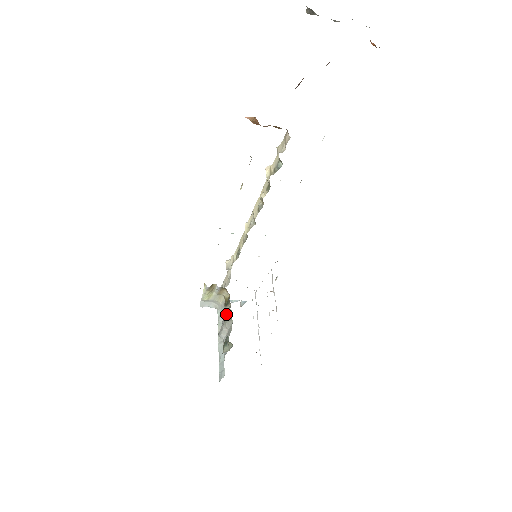
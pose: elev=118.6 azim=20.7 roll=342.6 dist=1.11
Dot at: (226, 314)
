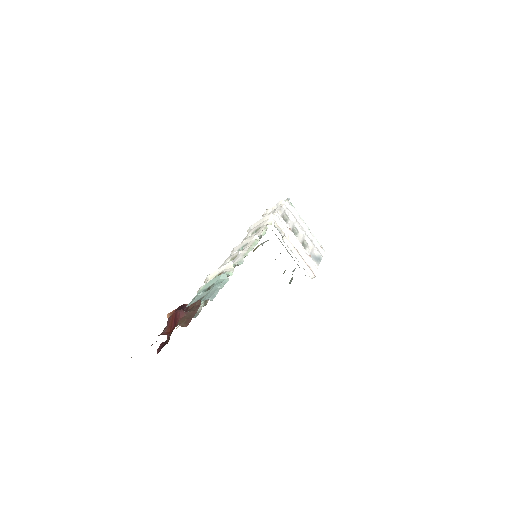
Dot at: occluded
